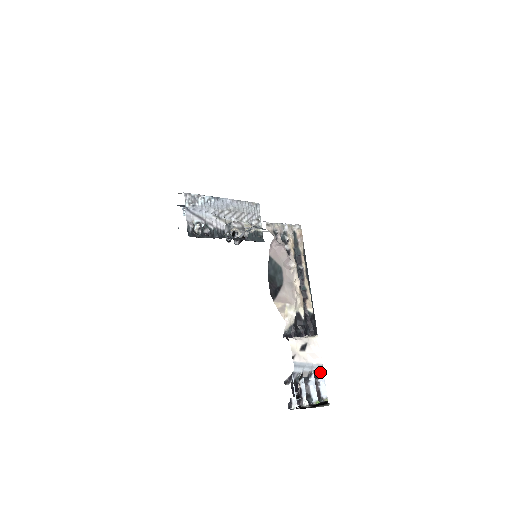
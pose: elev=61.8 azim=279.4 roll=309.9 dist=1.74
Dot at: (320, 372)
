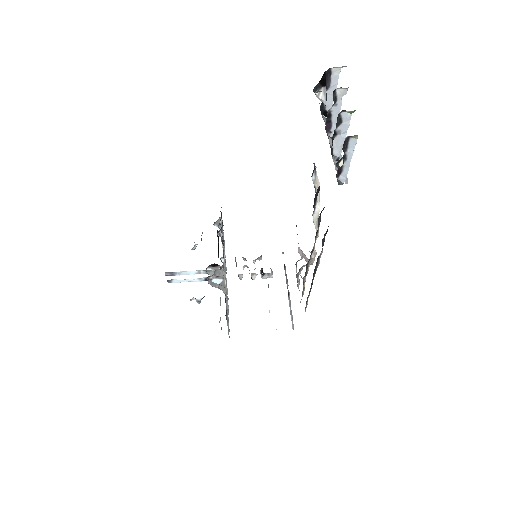
Dot at: (340, 175)
